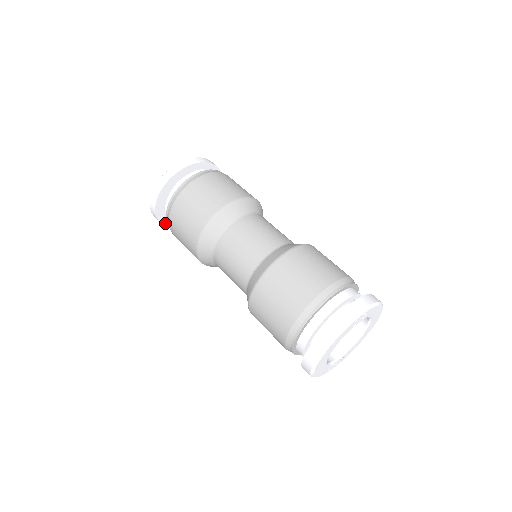
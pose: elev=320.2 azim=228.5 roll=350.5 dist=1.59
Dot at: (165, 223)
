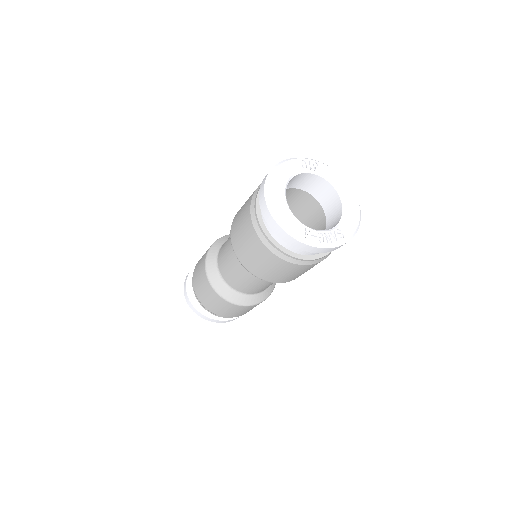
Dot at: (196, 307)
